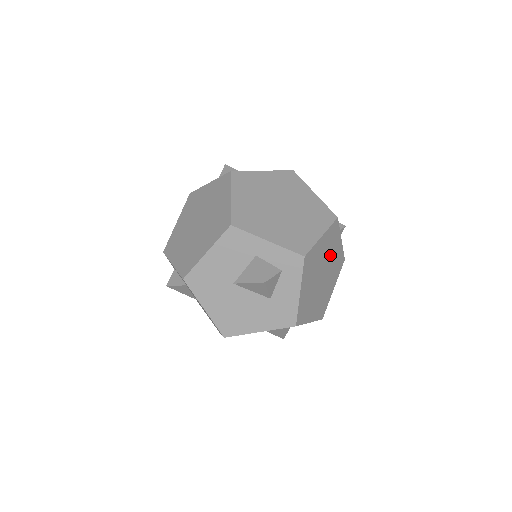
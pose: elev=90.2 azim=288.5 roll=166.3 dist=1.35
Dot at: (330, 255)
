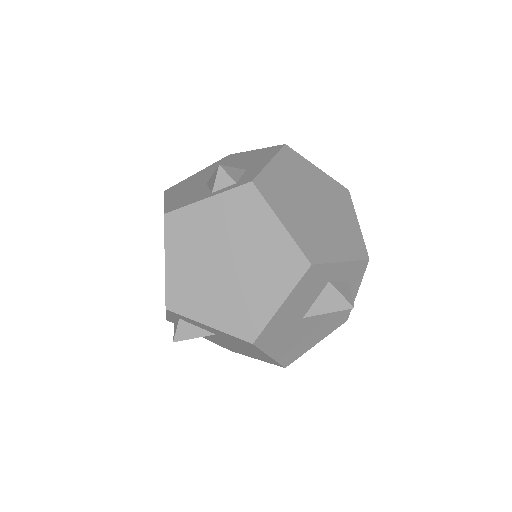
Dot at: occluded
